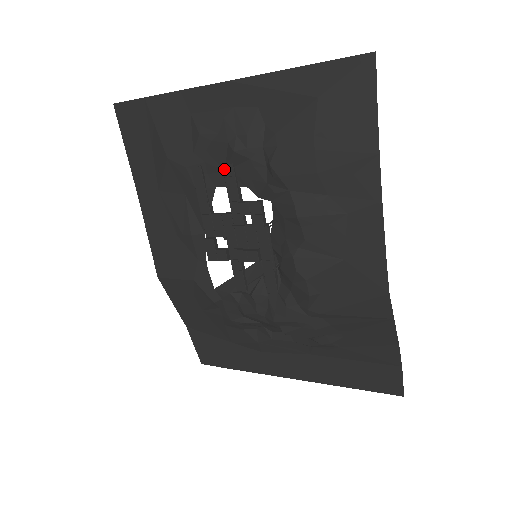
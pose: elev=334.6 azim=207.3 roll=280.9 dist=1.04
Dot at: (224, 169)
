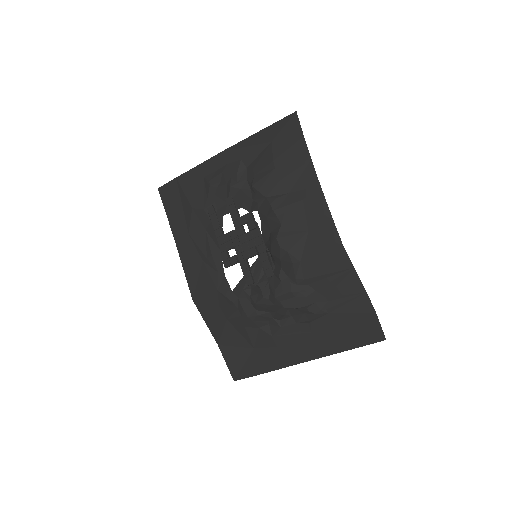
Dot at: (227, 201)
